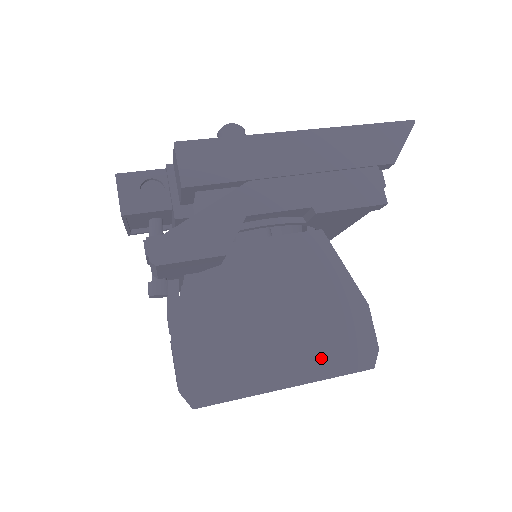
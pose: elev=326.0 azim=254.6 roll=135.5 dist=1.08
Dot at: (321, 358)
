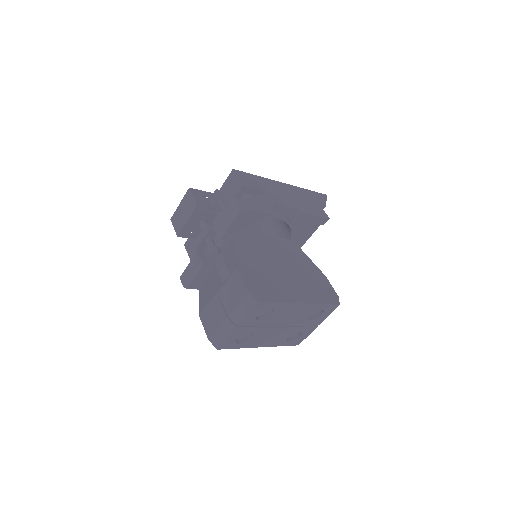
Dot at: (313, 294)
